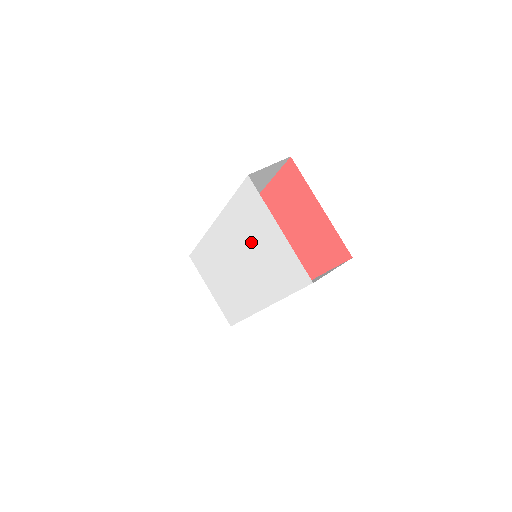
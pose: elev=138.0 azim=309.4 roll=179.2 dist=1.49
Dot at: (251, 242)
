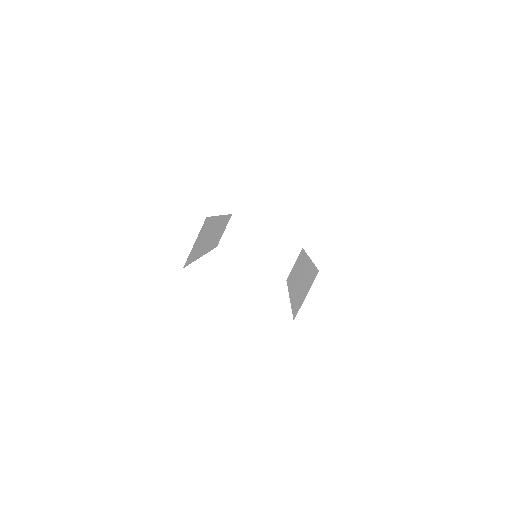
Dot at: occluded
